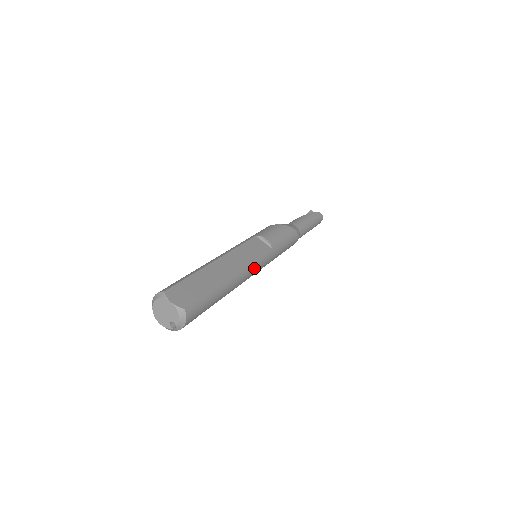
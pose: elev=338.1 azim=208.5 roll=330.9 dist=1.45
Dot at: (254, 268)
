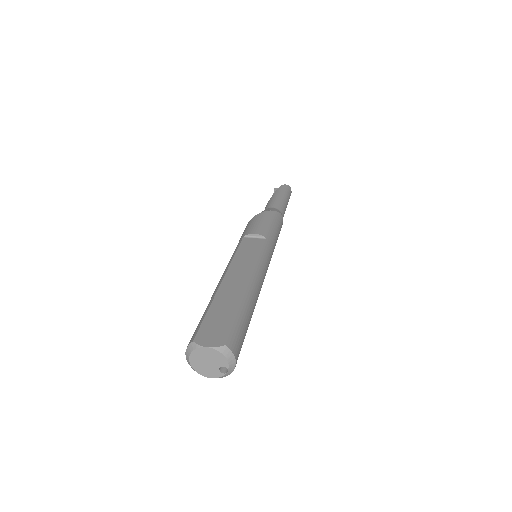
Dot at: (263, 267)
